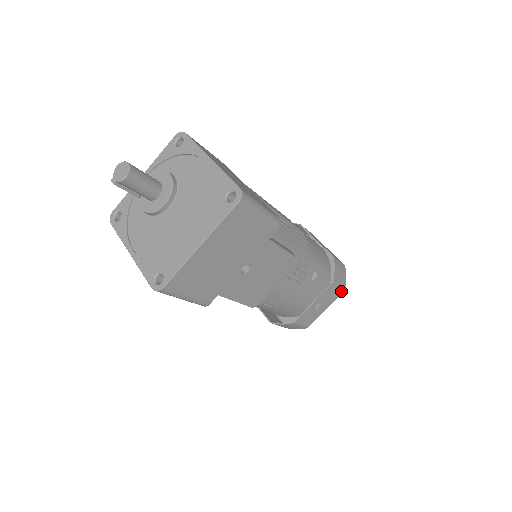
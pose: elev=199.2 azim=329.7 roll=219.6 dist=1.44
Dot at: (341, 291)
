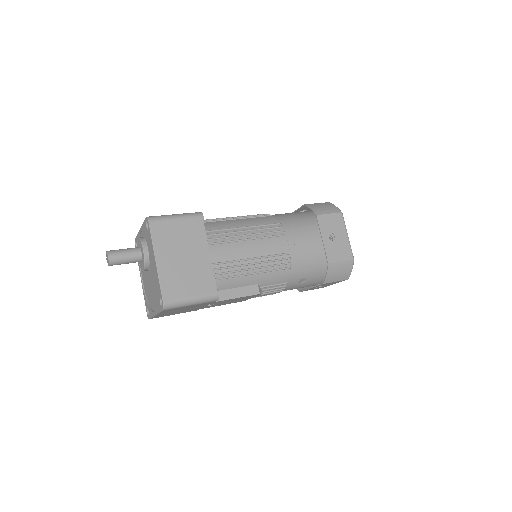
Dot at: (344, 280)
